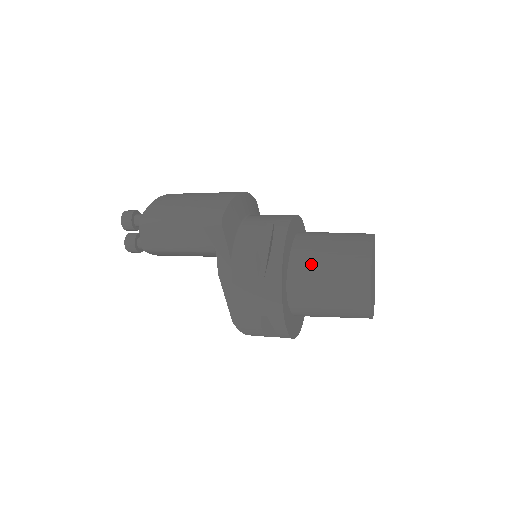
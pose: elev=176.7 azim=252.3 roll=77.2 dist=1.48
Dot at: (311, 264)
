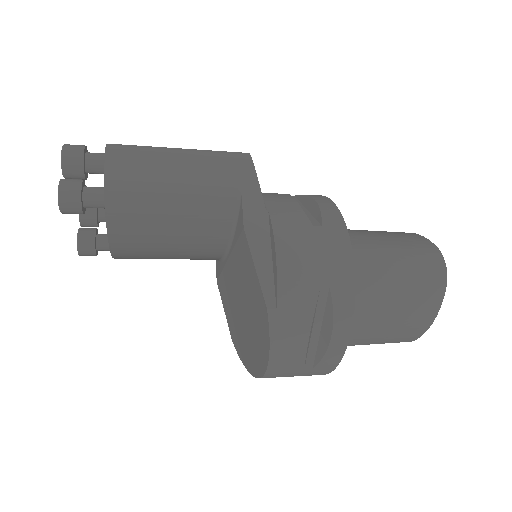
Dot at: (359, 236)
